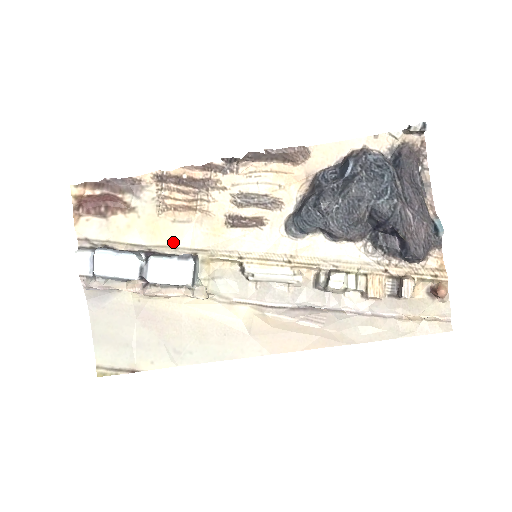
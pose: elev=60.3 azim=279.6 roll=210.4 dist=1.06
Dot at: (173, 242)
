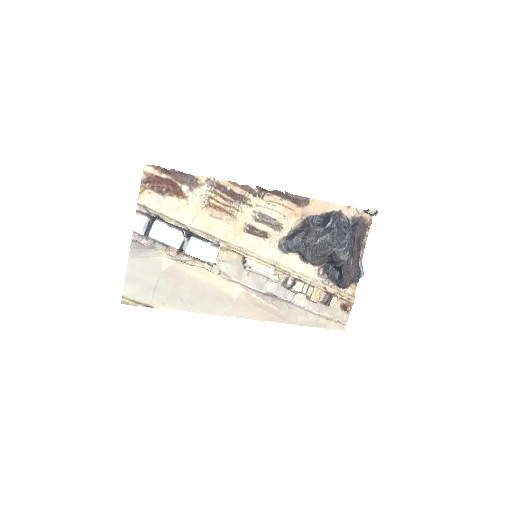
Dot at: (206, 229)
